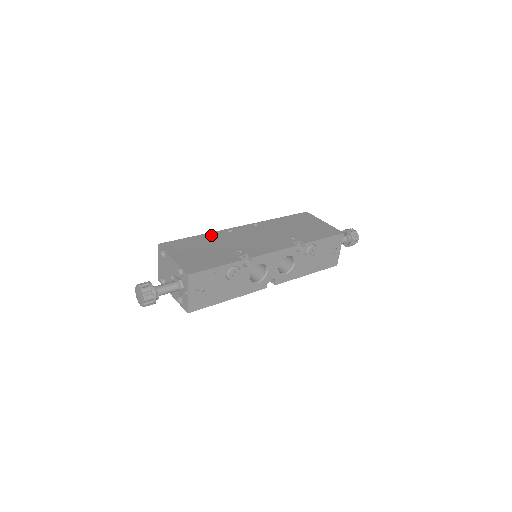
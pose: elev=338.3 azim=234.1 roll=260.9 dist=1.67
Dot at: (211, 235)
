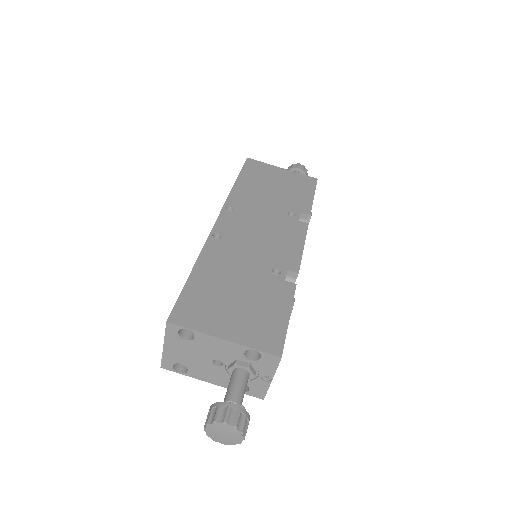
Dot at: (208, 258)
